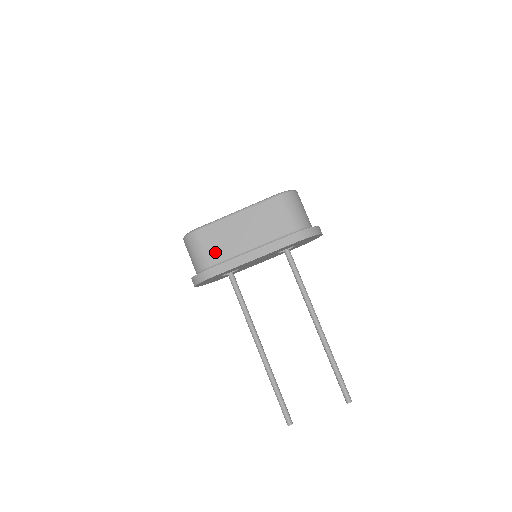
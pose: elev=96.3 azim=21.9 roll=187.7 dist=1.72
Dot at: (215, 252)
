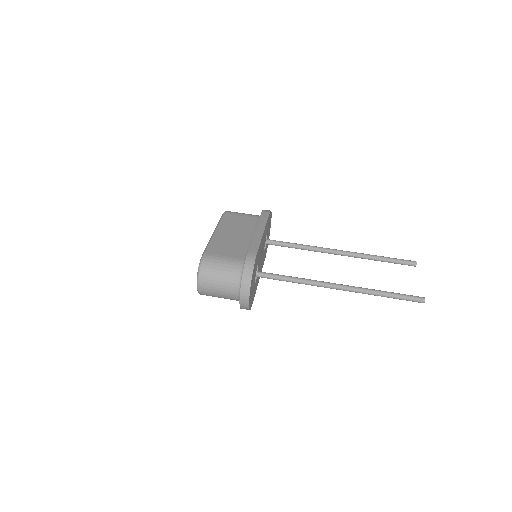
Dot at: (234, 253)
